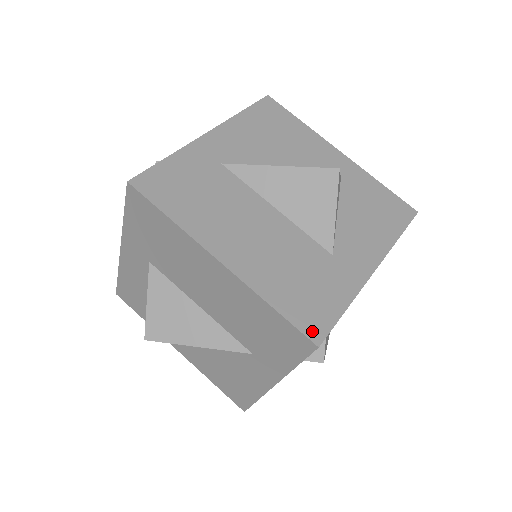
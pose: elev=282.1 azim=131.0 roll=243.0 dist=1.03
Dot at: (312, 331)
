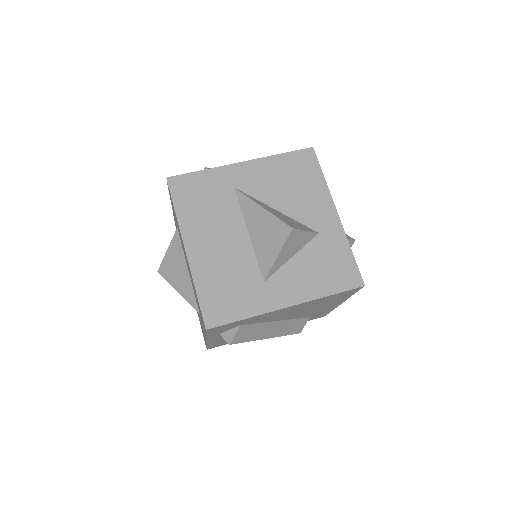
Dot at: (209, 319)
